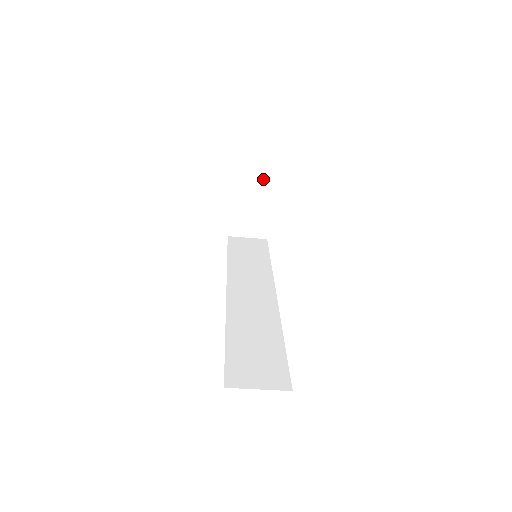
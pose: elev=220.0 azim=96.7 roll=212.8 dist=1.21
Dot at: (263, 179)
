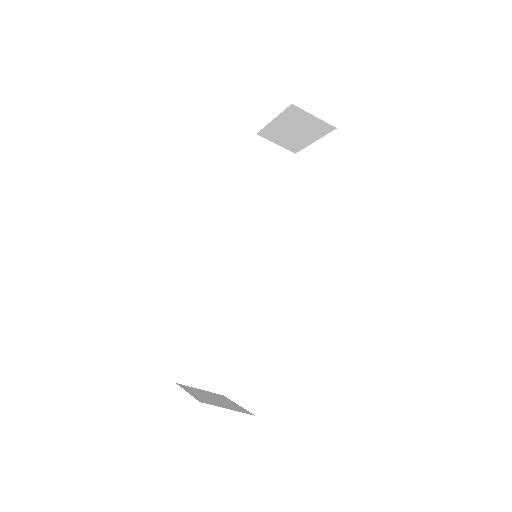
Dot at: (322, 123)
